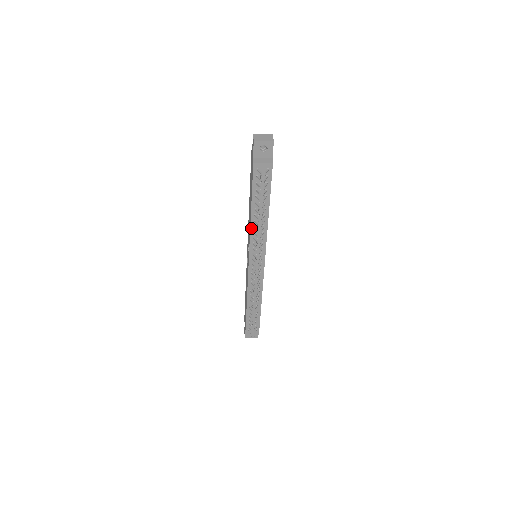
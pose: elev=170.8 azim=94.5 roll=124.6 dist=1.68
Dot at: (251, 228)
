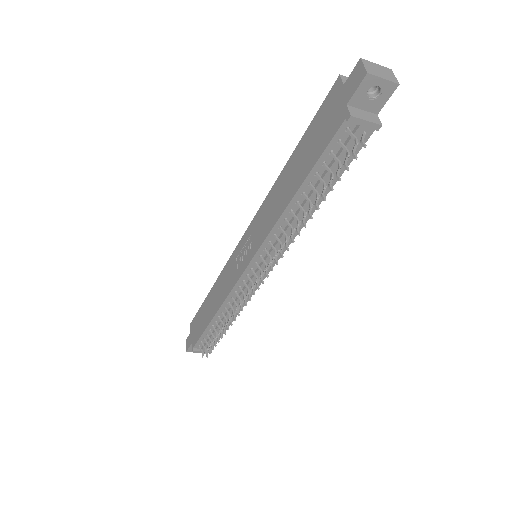
Dot at: (279, 220)
